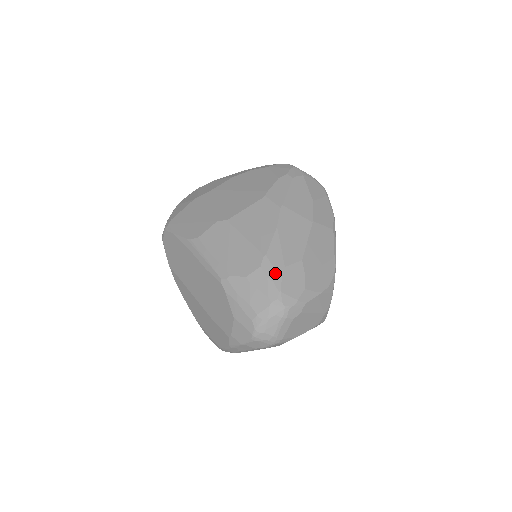
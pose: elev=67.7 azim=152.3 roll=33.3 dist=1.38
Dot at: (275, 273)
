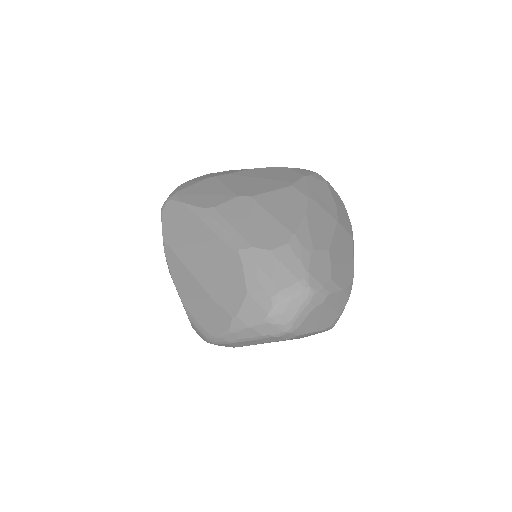
Dot at: (303, 253)
